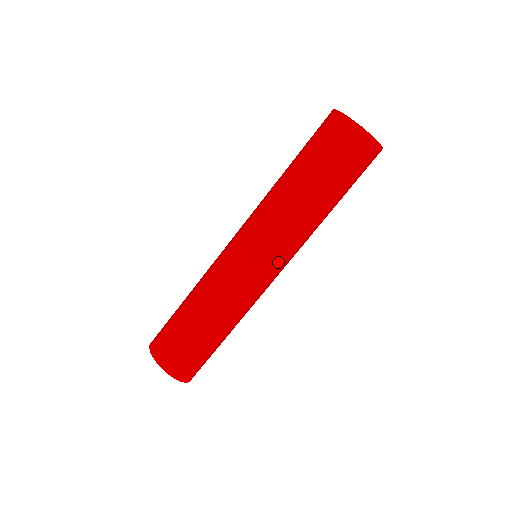
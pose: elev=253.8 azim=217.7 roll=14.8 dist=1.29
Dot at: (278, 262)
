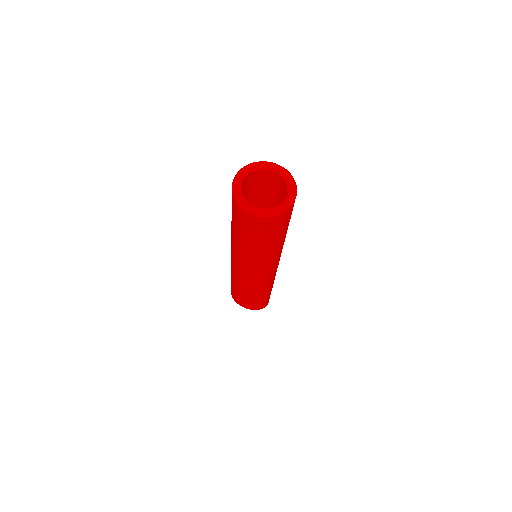
Dot at: (264, 274)
